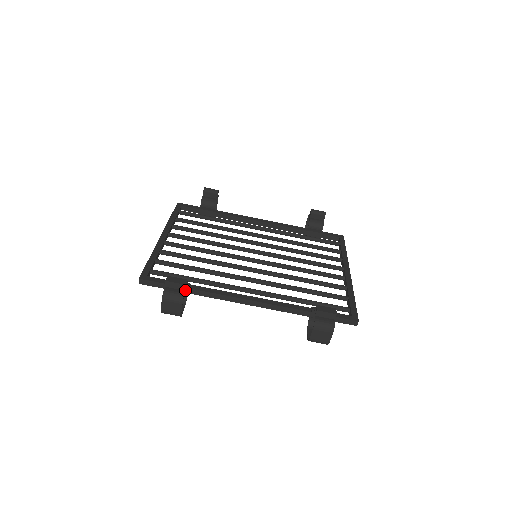
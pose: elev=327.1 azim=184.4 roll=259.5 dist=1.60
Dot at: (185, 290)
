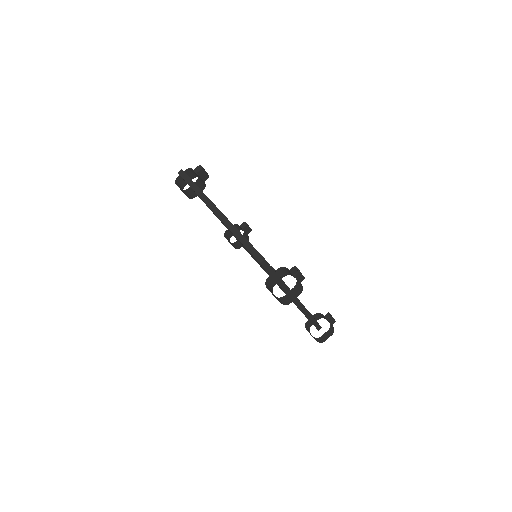
Dot at: (300, 282)
